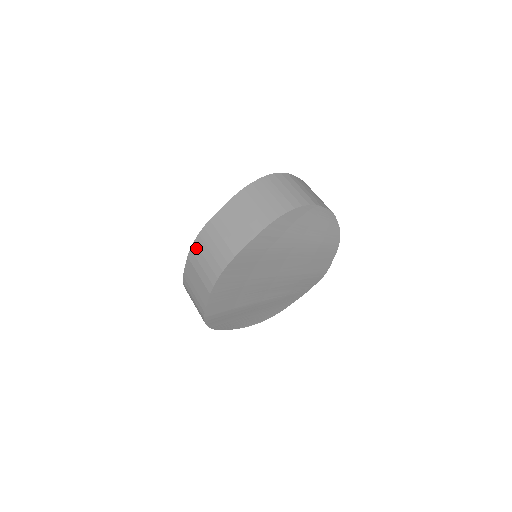
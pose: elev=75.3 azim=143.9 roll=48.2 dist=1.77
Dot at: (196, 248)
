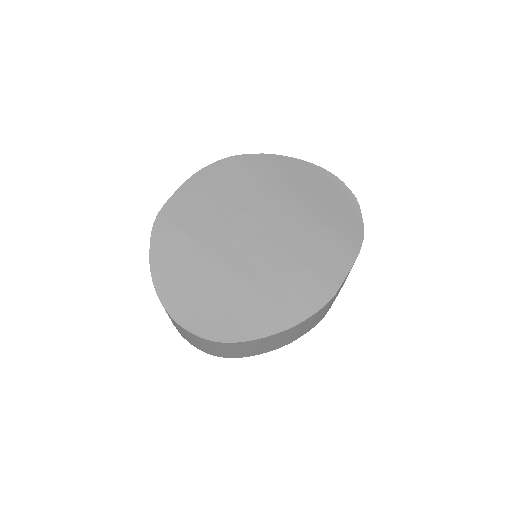
Dot at: occluded
